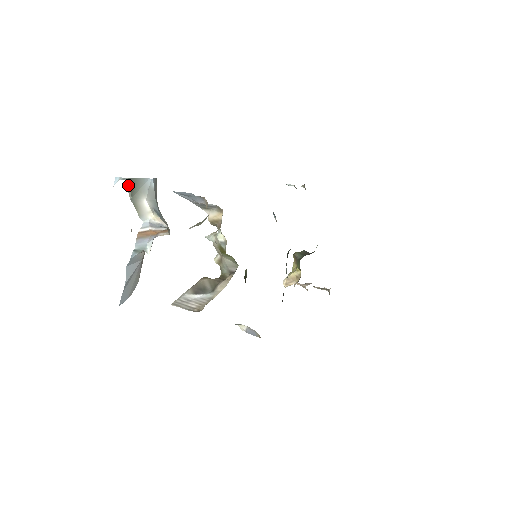
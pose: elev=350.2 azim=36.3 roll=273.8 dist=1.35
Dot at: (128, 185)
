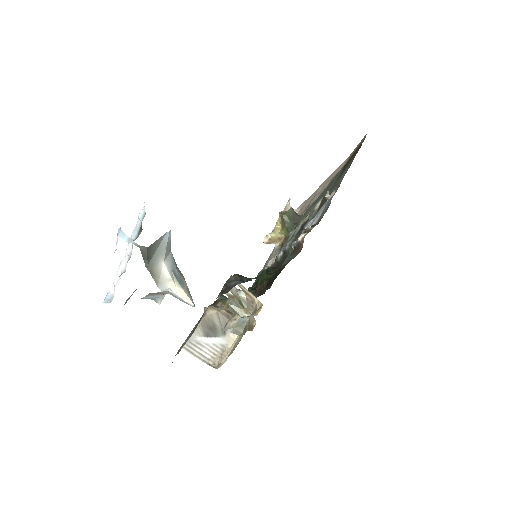
Dot at: (144, 253)
